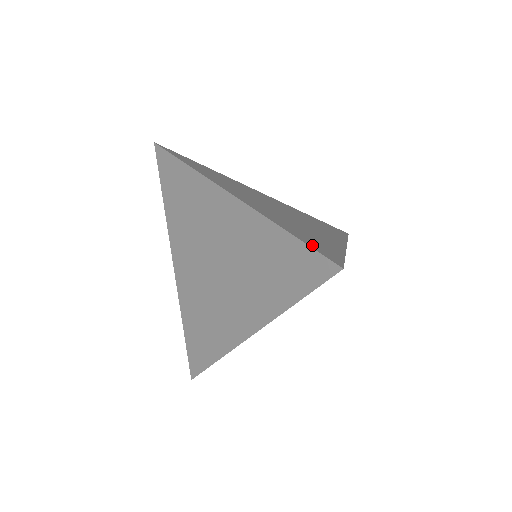
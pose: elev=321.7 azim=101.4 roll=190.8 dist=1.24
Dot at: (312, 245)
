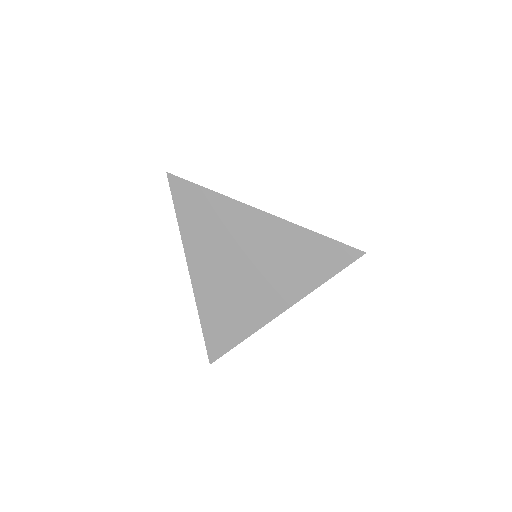
Dot at: occluded
